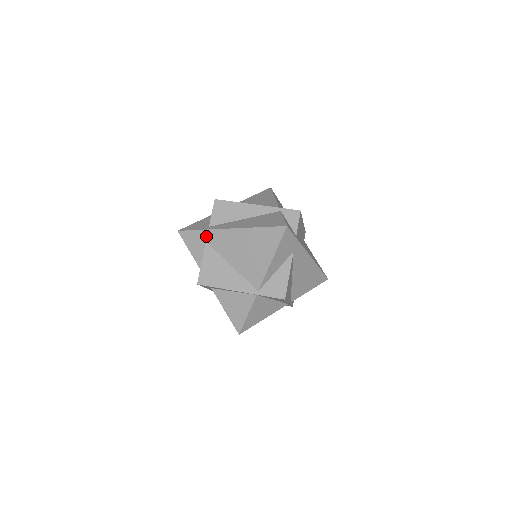
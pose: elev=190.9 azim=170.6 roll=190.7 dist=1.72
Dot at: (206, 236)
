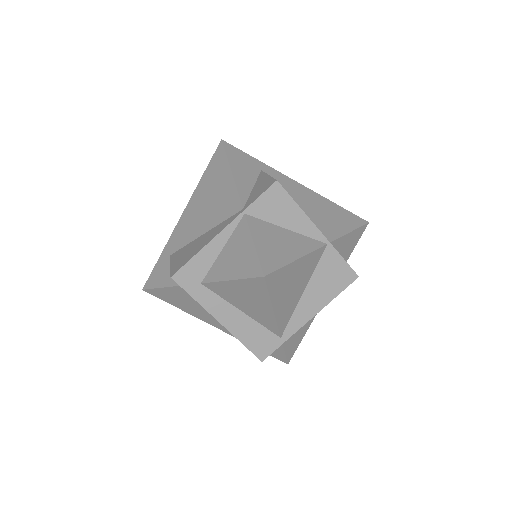
Dot at: (167, 252)
